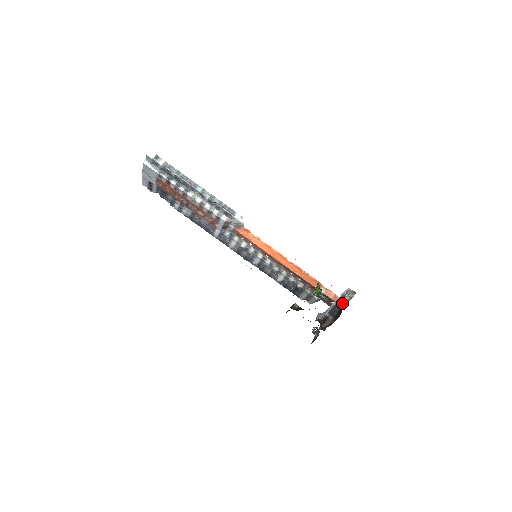
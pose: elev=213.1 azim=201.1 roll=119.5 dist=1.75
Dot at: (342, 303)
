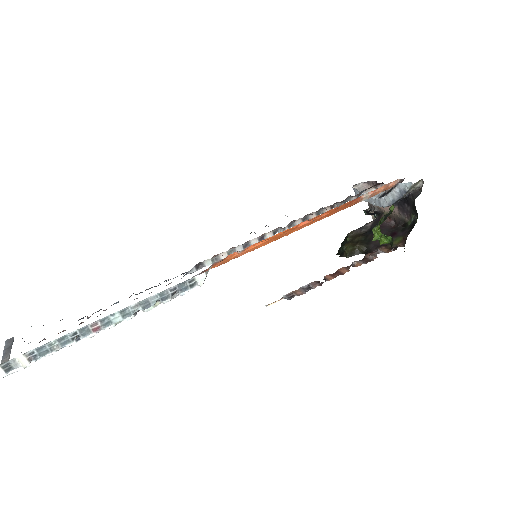
Dot at: (405, 195)
